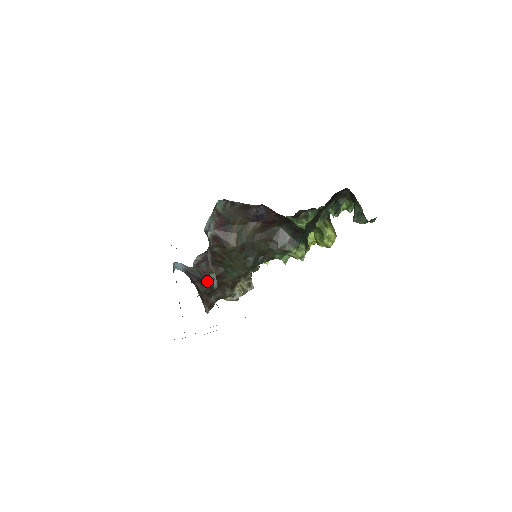
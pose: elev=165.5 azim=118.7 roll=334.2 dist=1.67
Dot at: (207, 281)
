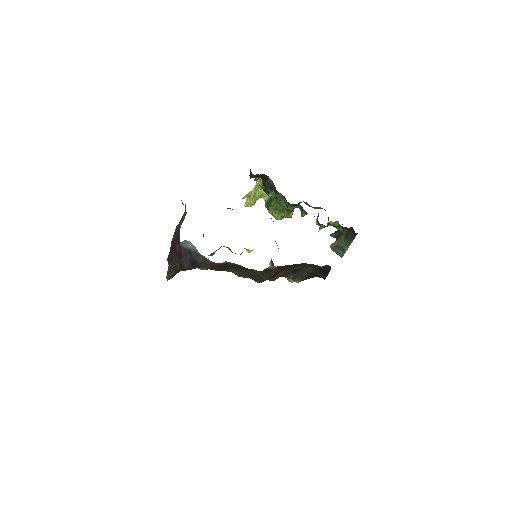
Dot at: (201, 266)
